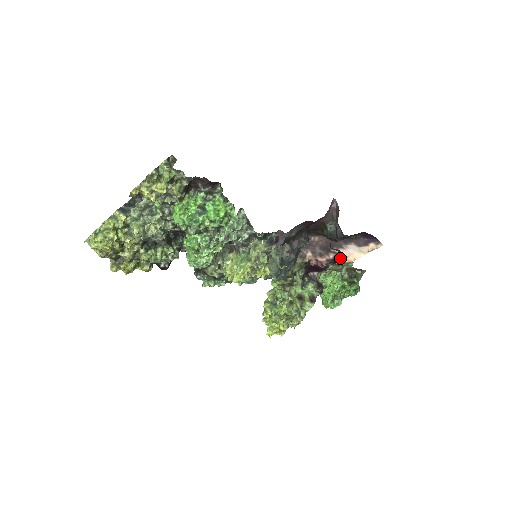
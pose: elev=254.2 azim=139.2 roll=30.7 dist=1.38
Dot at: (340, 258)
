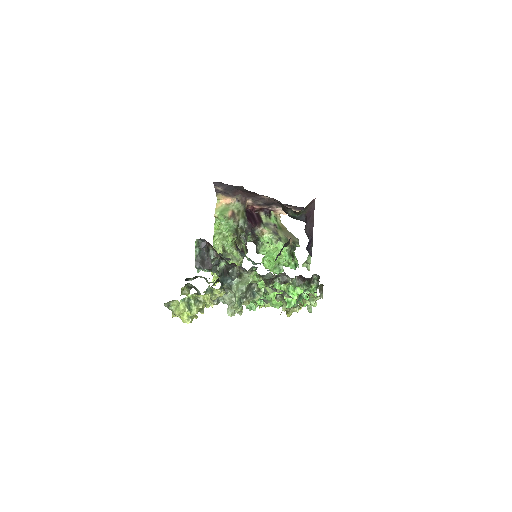
Dot at: (272, 210)
